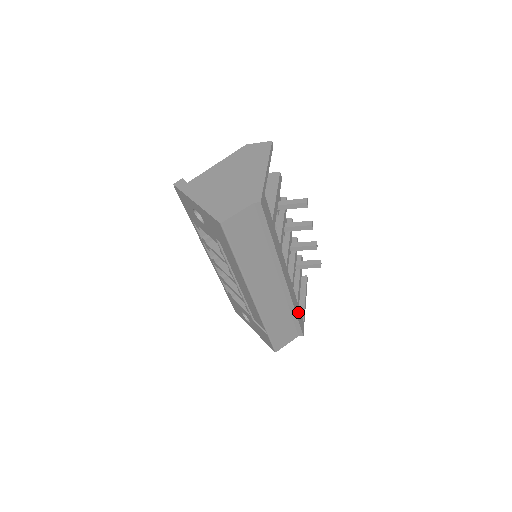
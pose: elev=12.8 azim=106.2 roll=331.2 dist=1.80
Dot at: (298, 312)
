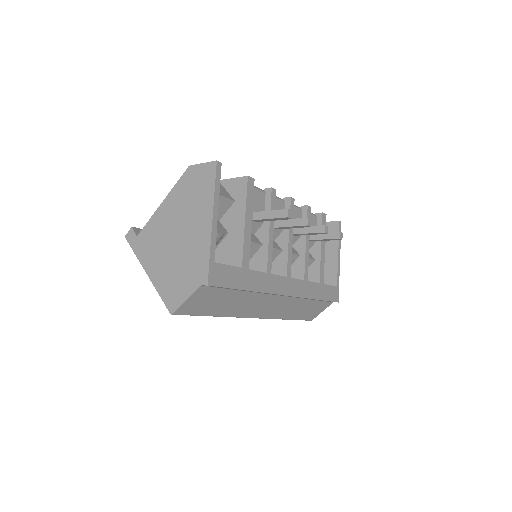
Dot at: (323, 291)
